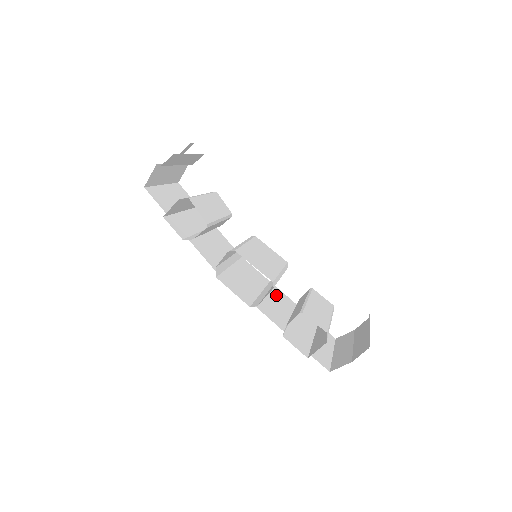
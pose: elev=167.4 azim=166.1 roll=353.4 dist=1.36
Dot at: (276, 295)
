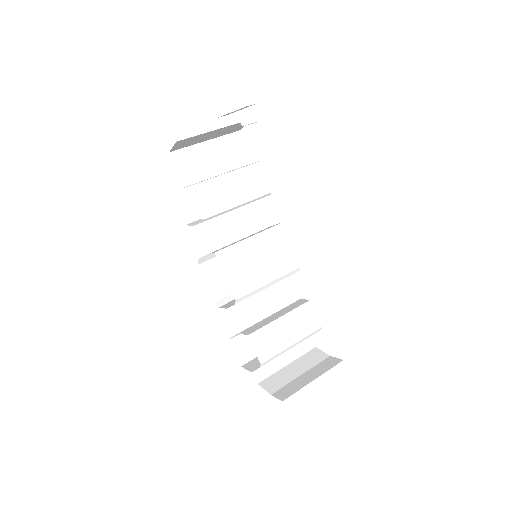
Dot at: (275, 287)
